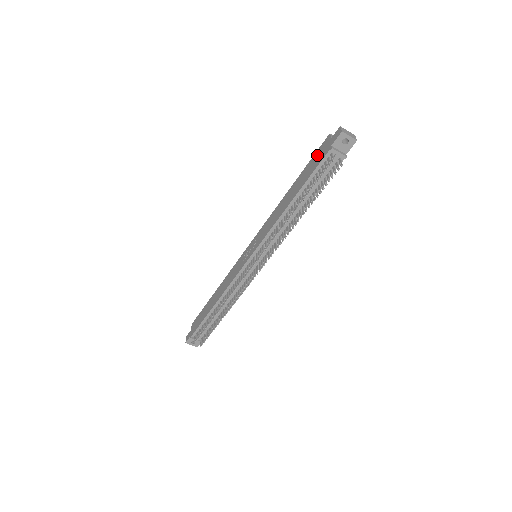
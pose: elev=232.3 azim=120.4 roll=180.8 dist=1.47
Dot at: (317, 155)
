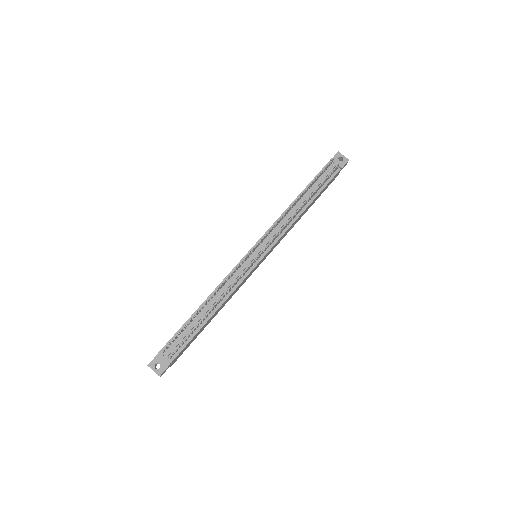
Dot at: occluded
